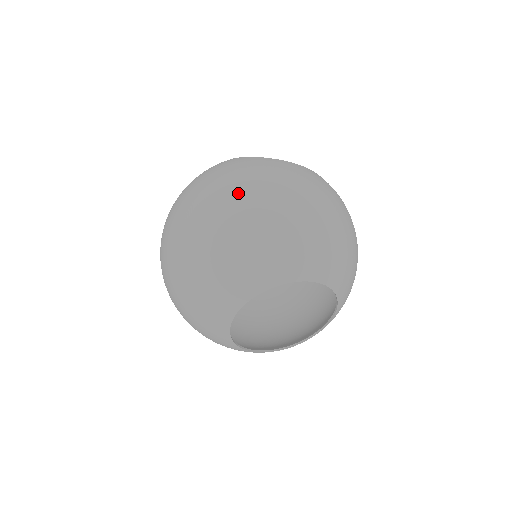
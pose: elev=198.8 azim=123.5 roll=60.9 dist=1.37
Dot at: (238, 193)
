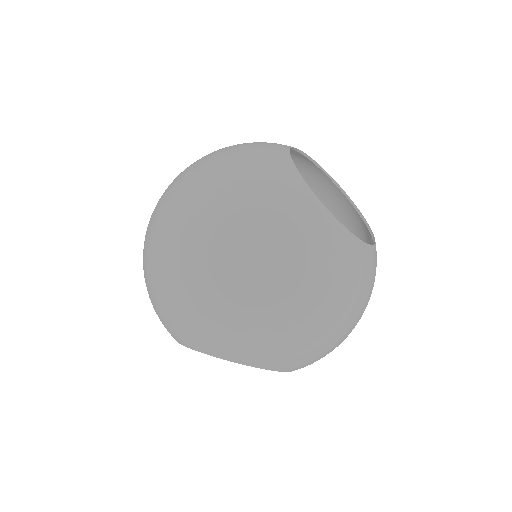
Dot at: (268, 268)
